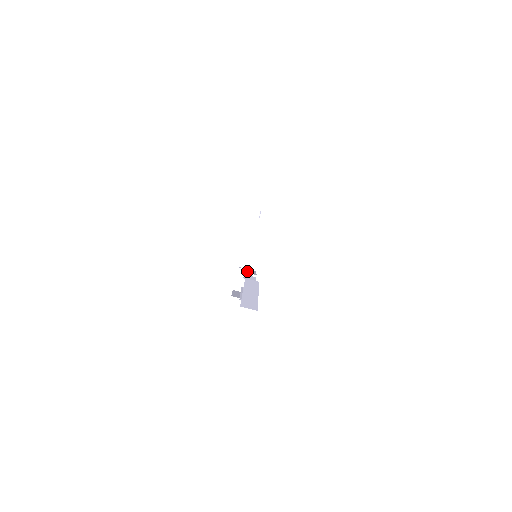
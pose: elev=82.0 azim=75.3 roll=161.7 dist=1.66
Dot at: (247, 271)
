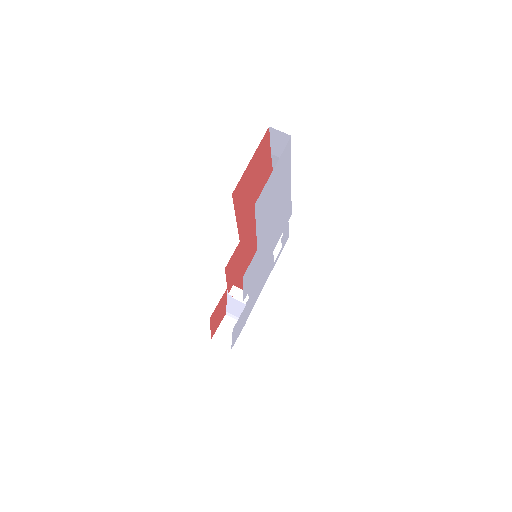
Dot at: (237, 301)
